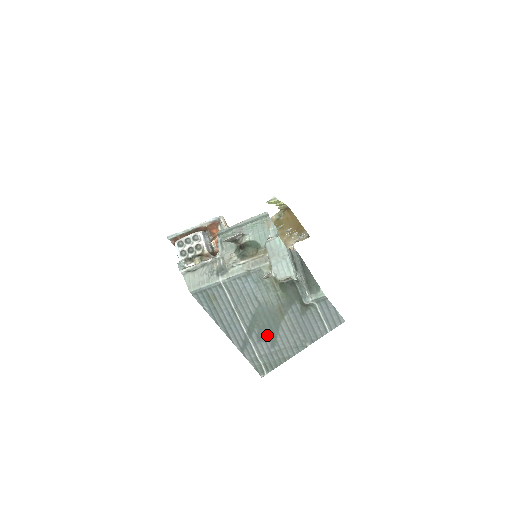
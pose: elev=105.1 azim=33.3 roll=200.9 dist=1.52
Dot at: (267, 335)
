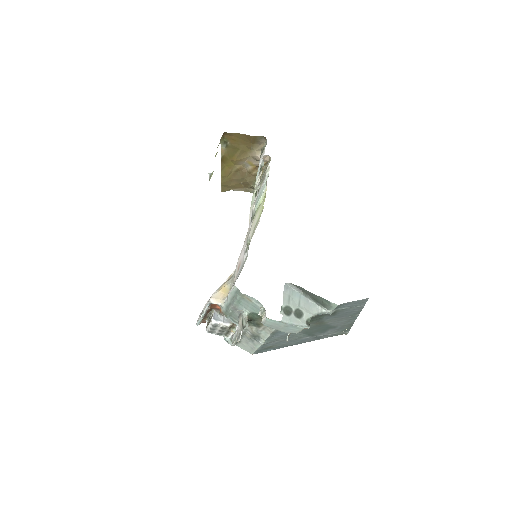
Dot at: (325, 329)
